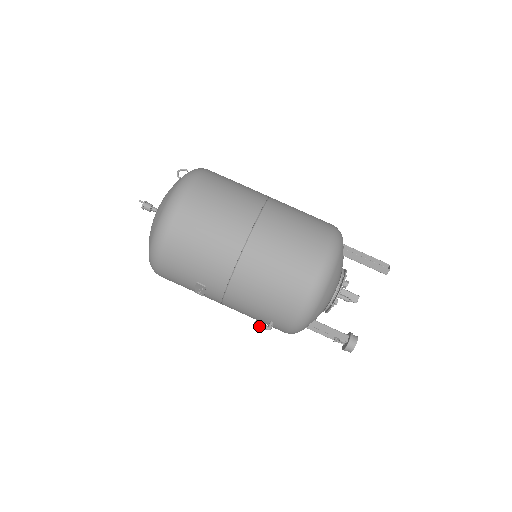
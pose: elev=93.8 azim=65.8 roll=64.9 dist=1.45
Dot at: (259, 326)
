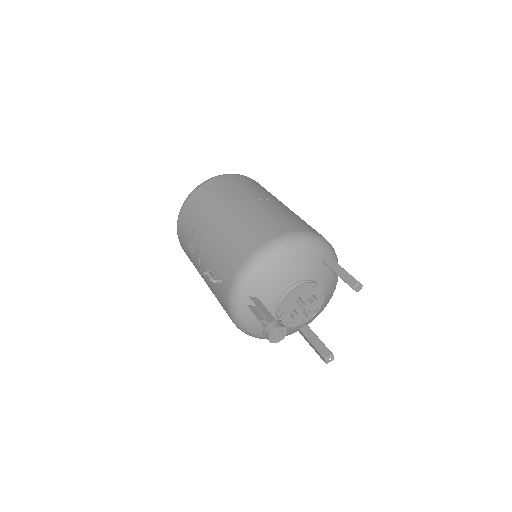
Dot at: (208, 275)
